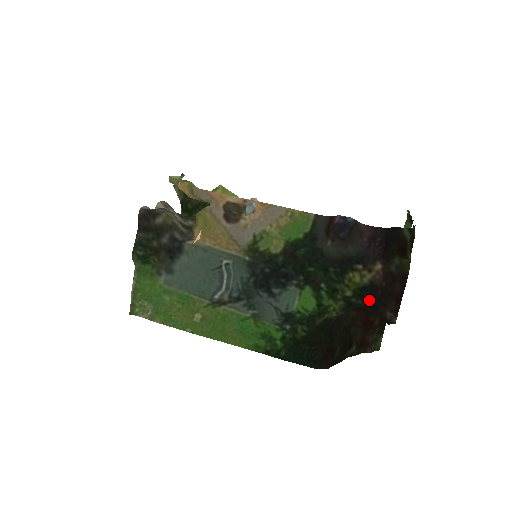
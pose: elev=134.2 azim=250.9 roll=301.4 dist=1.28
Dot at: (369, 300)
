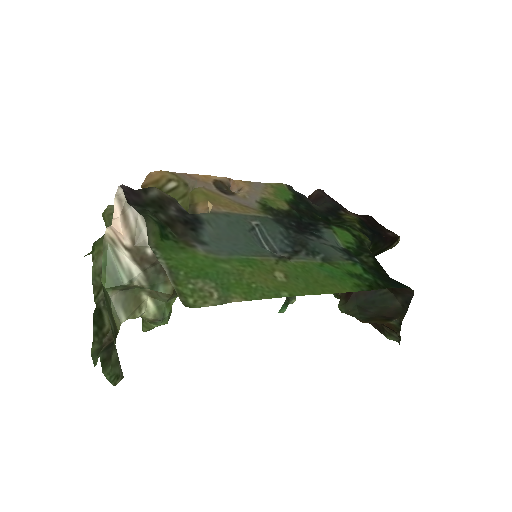
Dot at: (371, 230)
